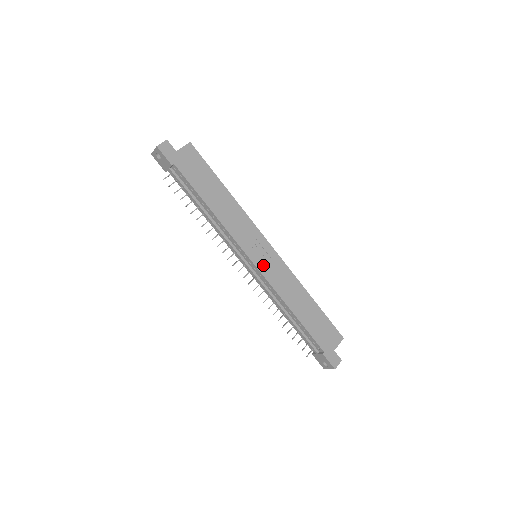
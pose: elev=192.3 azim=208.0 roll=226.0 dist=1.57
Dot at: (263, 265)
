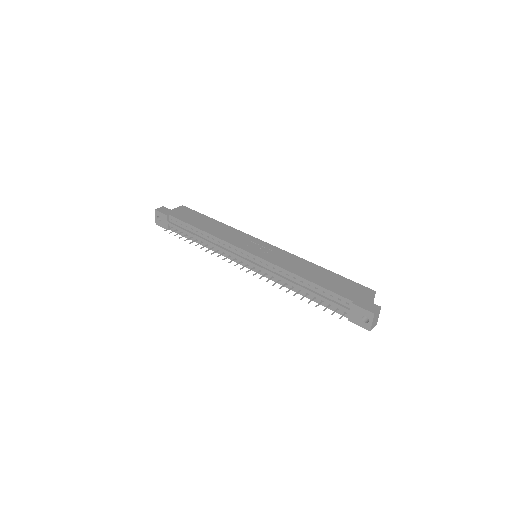
Dot at: (260, 253)
